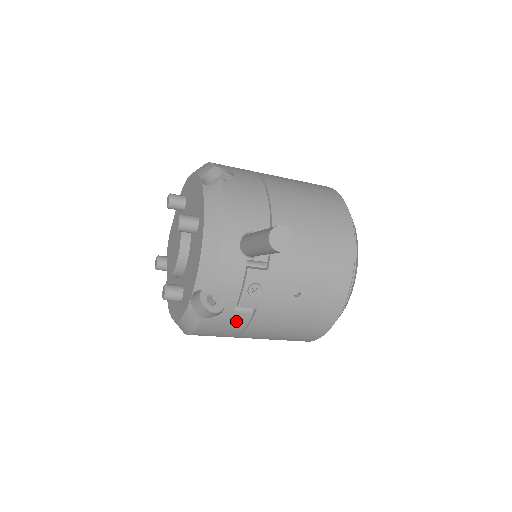
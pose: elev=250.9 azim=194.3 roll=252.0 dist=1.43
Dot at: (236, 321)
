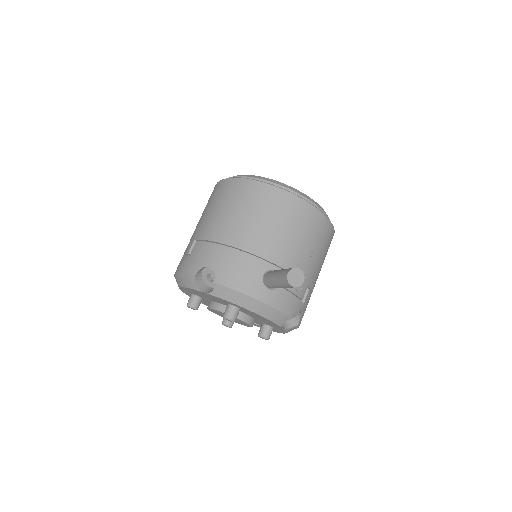
Dot at: (307, 301)
